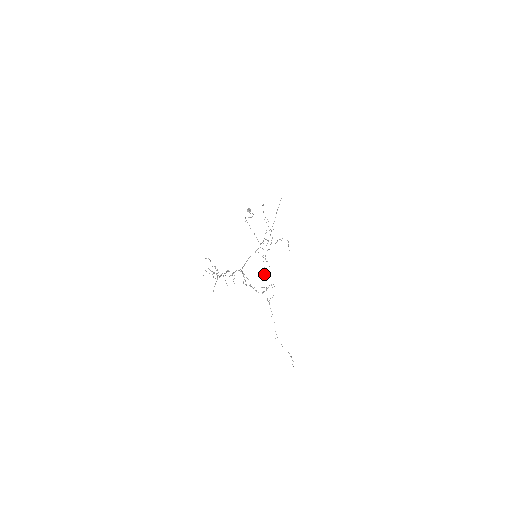
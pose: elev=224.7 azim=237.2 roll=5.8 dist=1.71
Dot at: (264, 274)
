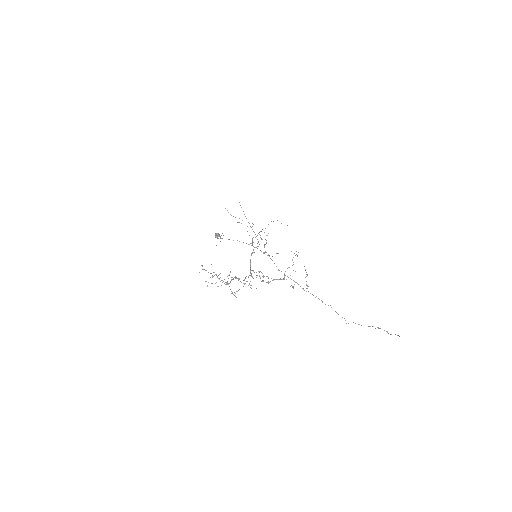
Dot at: (279, 270)
